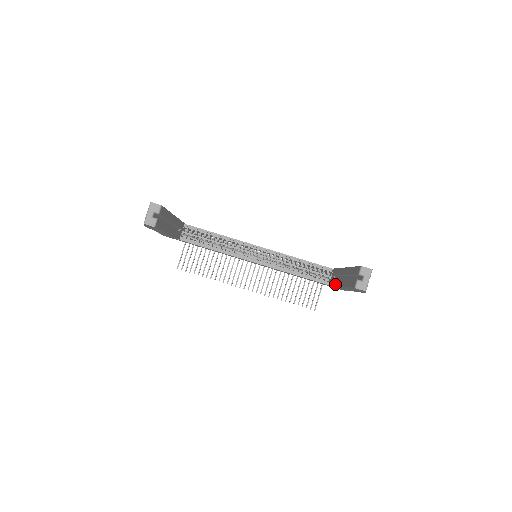
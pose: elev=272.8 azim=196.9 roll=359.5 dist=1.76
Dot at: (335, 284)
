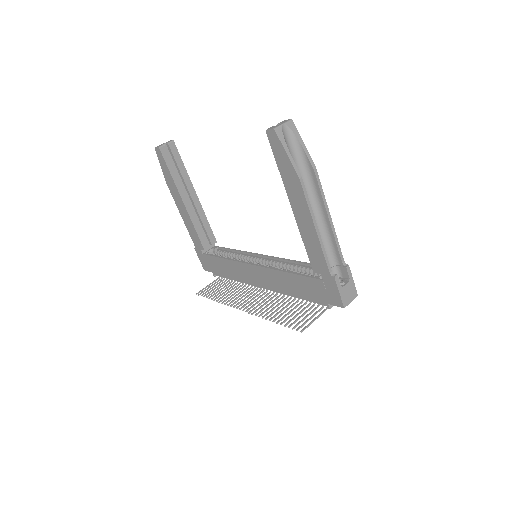
Dot at: (301, 233)
